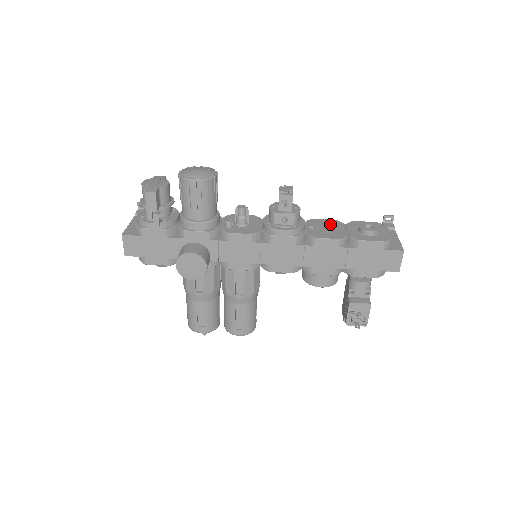
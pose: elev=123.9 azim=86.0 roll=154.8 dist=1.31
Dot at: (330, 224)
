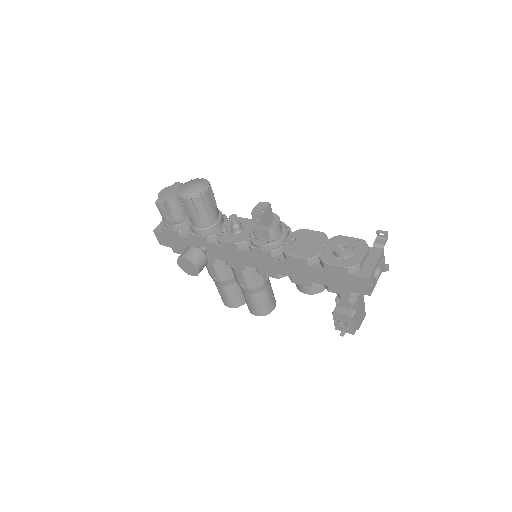
Dot at: (313, 237)
